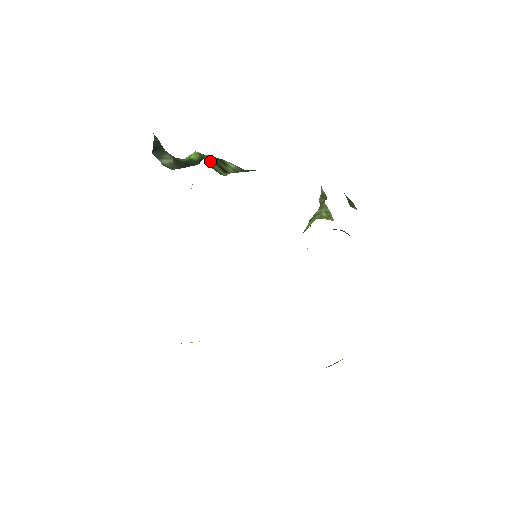
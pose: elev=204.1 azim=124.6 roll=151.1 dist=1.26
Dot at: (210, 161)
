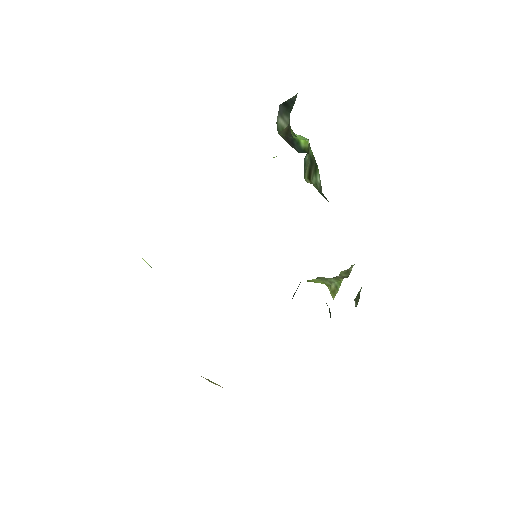
Dot at: occluded
